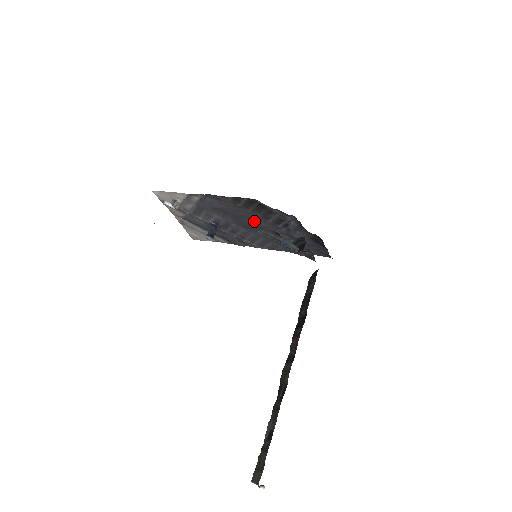
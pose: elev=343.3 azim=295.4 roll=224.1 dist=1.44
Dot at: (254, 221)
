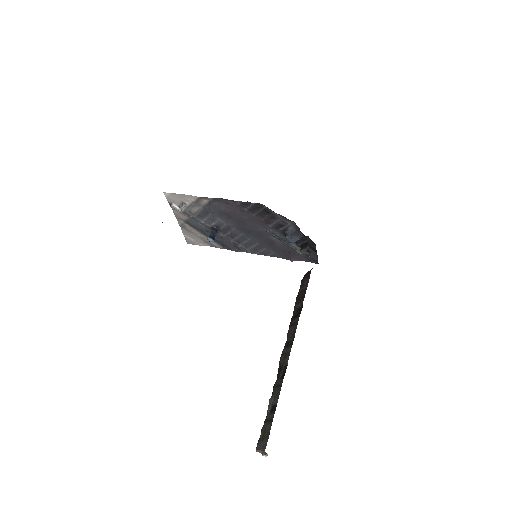
Dot at: (255, 226)
